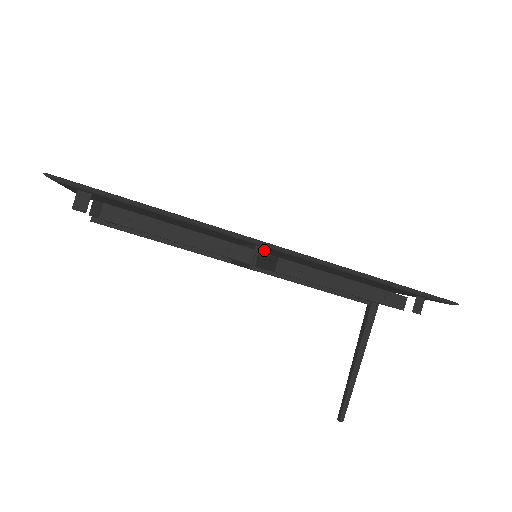
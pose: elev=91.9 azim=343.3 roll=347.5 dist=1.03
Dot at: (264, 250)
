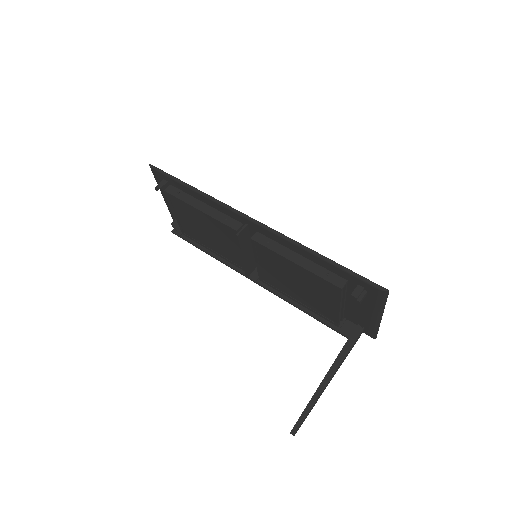
Dot at: occluded
